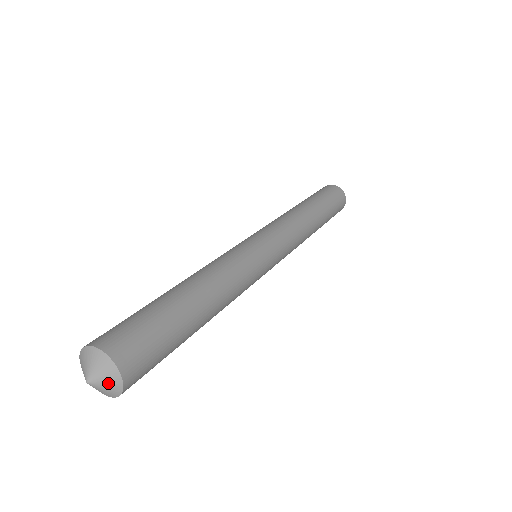
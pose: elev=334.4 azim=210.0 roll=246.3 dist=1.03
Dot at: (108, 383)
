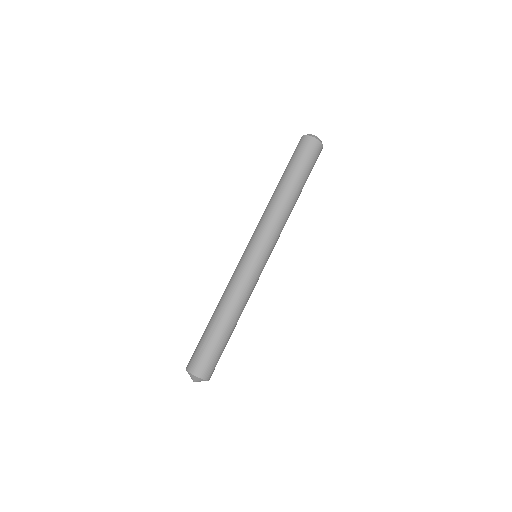
Dot at: (199, 380)
